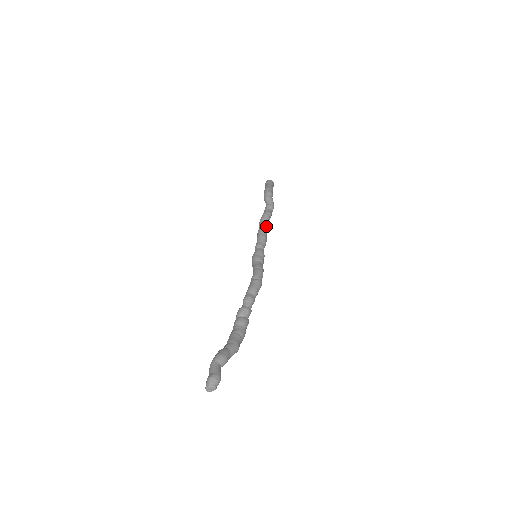
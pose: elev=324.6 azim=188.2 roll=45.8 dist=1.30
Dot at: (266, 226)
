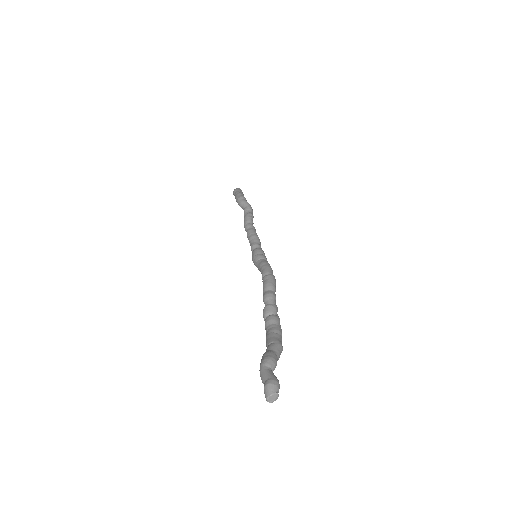
Dot at: (253, 227)
